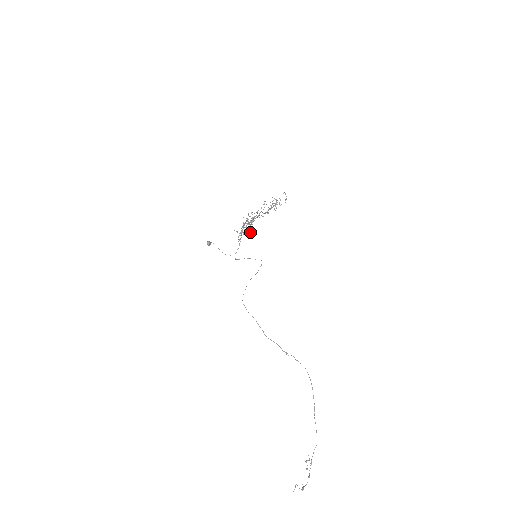
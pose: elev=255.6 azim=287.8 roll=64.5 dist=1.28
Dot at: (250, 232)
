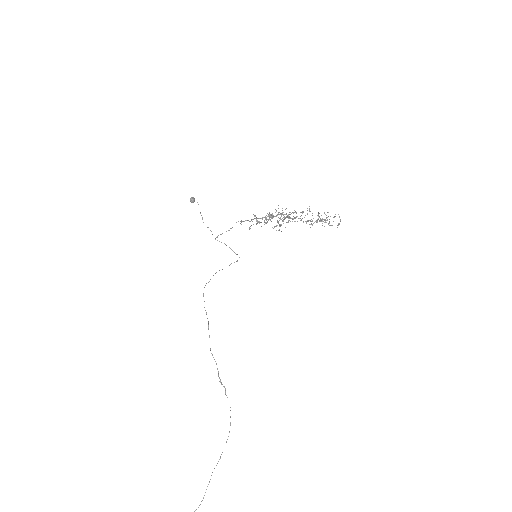
Dot at: (276, 230)
